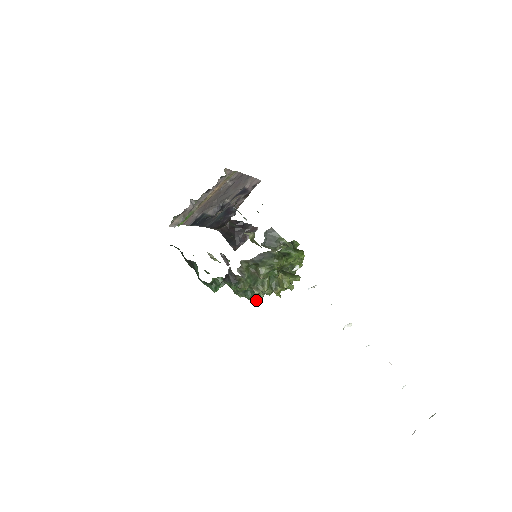
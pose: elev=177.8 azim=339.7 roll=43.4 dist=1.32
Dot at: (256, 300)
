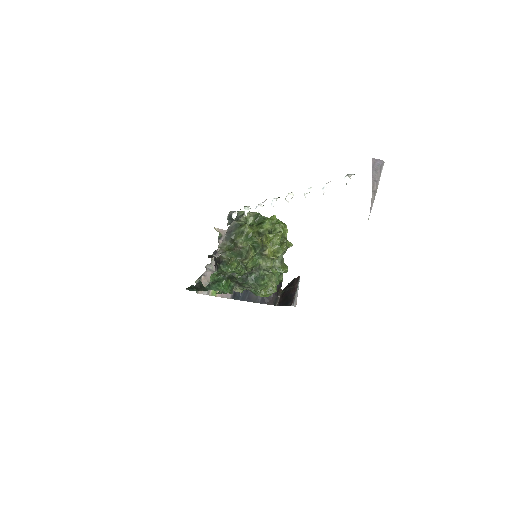
Dot at: (268, 282)
